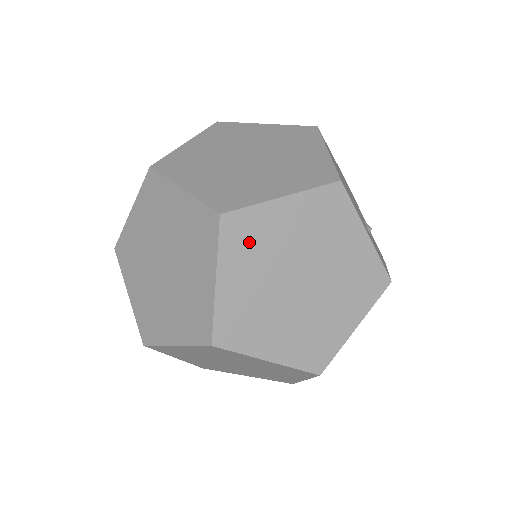
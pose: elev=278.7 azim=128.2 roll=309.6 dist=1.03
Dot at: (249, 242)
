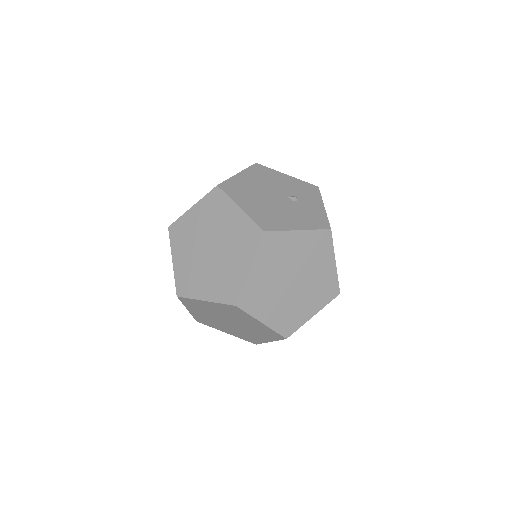
Dot at: (257, 298)
